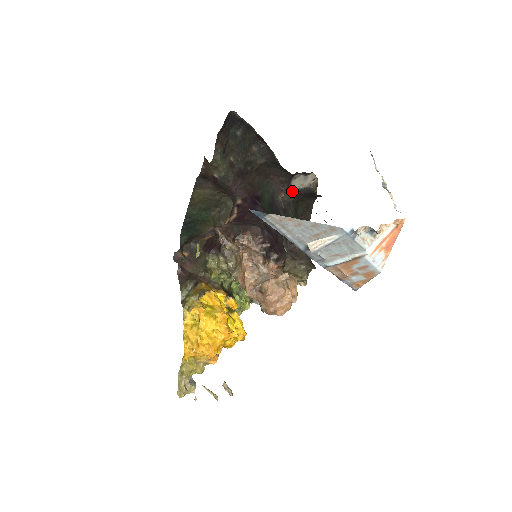
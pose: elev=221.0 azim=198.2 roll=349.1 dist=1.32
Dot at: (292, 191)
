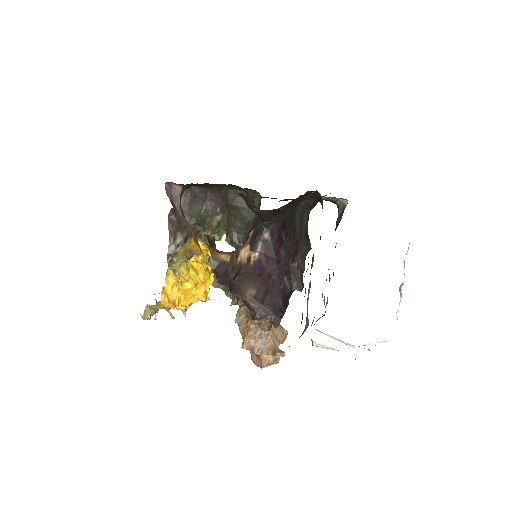
Dot at: occluded
